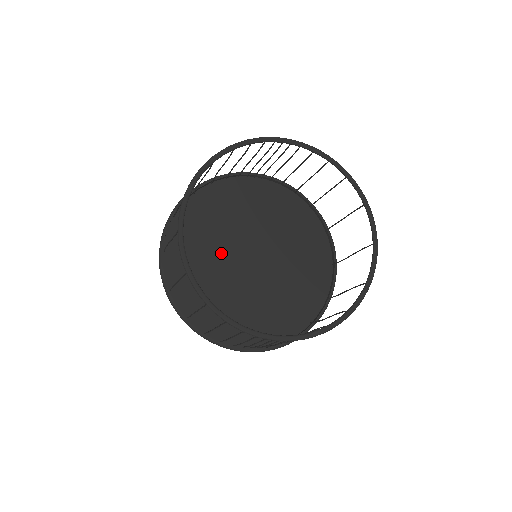
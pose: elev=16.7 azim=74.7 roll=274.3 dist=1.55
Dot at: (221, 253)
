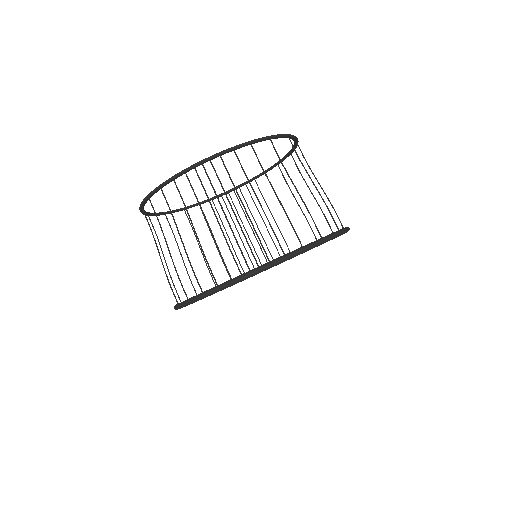
Dot at: occluded
